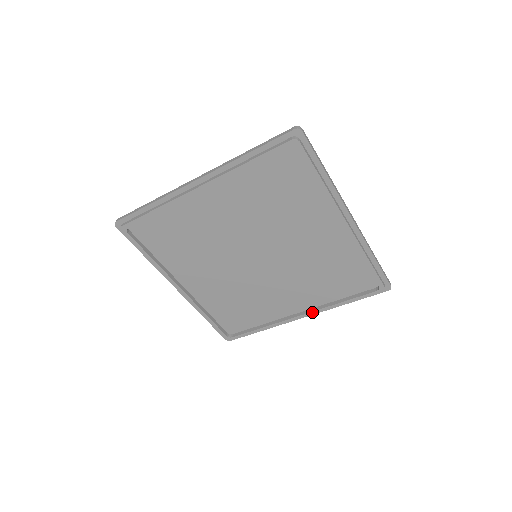
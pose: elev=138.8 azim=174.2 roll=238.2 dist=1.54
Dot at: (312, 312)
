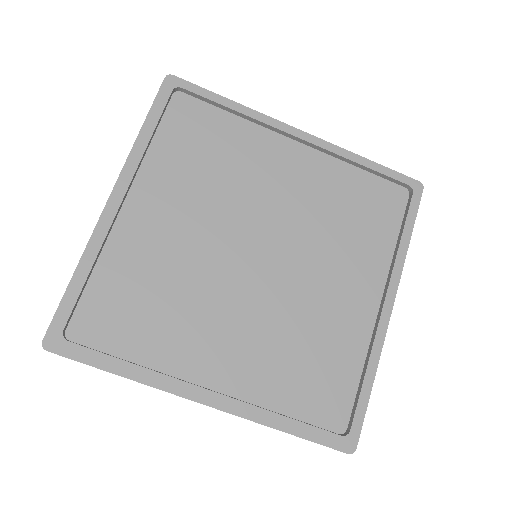
Dot at: (234, 399)
